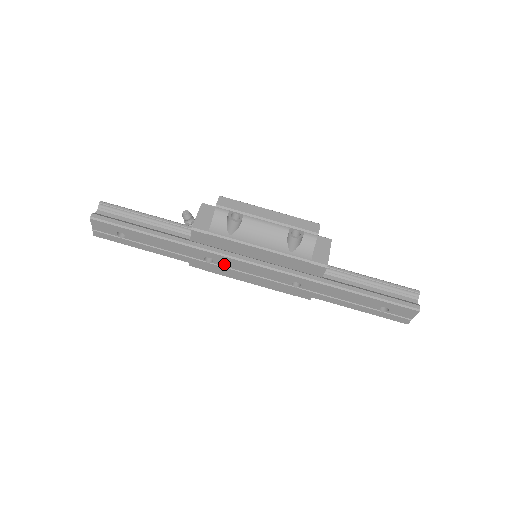
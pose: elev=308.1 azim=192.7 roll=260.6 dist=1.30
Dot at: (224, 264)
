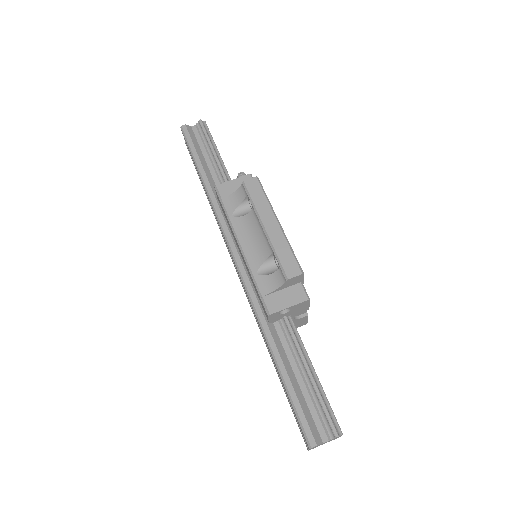
Dot at: occluded
